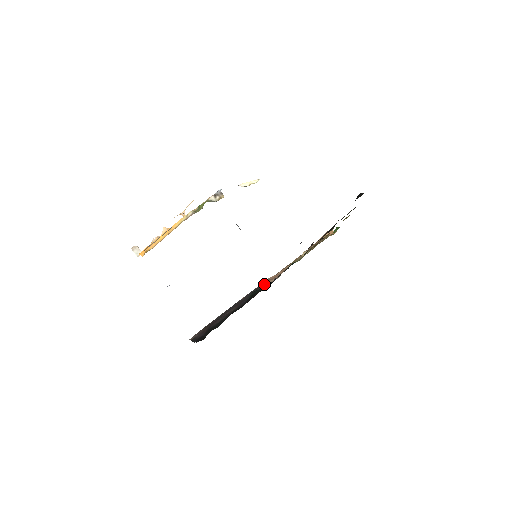
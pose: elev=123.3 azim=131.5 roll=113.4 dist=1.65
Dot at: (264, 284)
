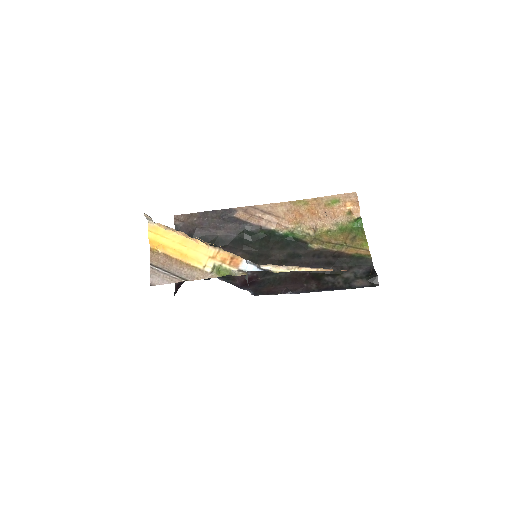
Dot at: (261, 223)
